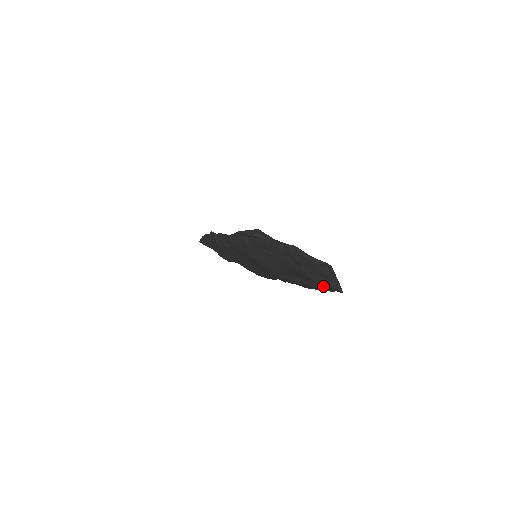
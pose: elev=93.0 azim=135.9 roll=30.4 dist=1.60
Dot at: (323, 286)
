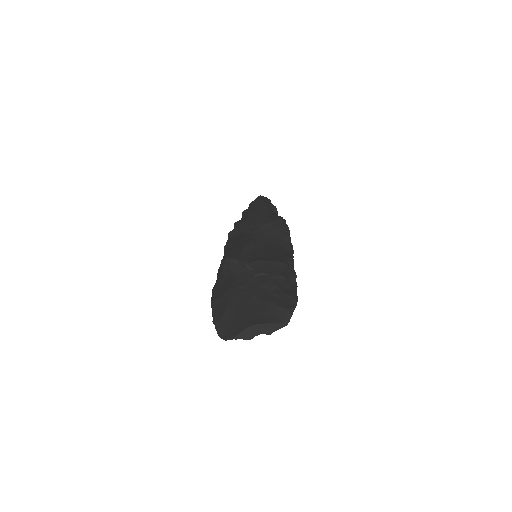
Dot at: occluded
